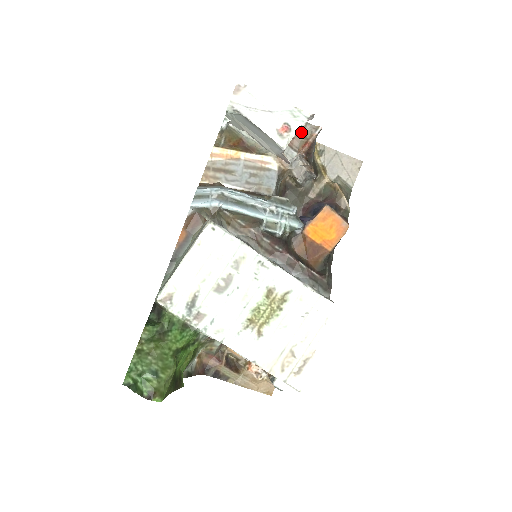
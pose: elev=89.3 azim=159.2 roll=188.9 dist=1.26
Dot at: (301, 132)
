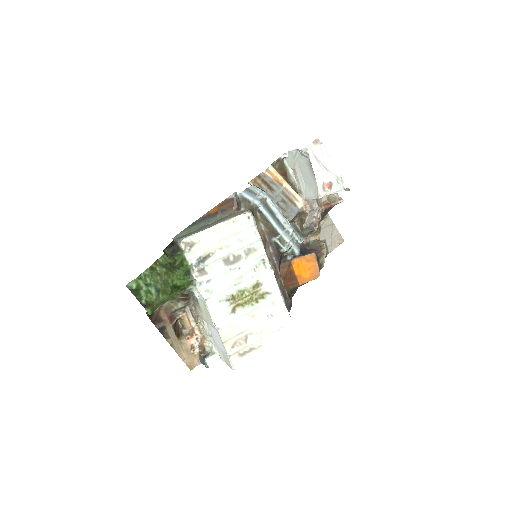
Dot at: (329, 195)
